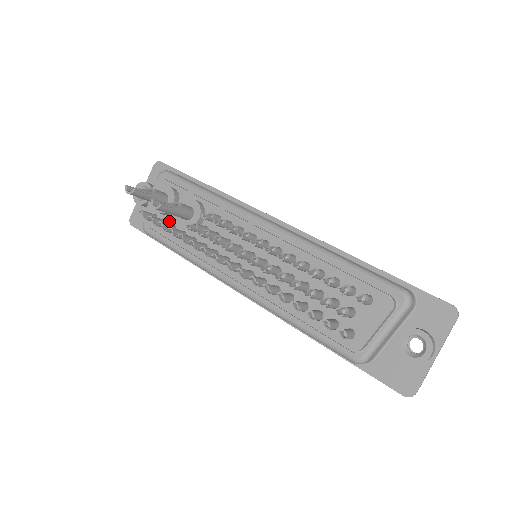
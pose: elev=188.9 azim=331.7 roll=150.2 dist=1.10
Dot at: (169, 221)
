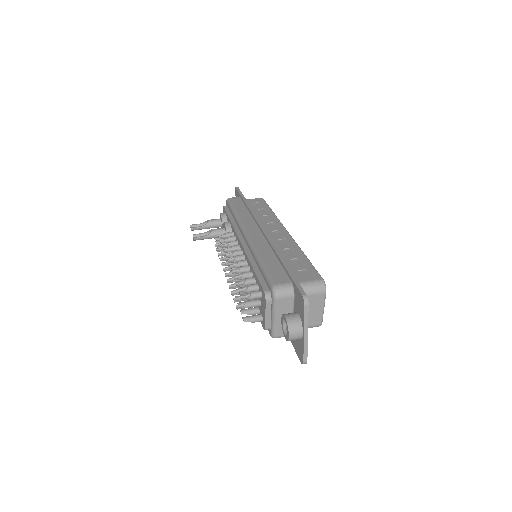
Dot at: occluded
